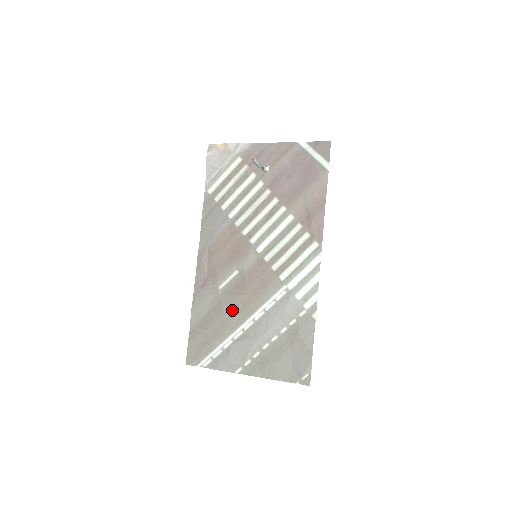
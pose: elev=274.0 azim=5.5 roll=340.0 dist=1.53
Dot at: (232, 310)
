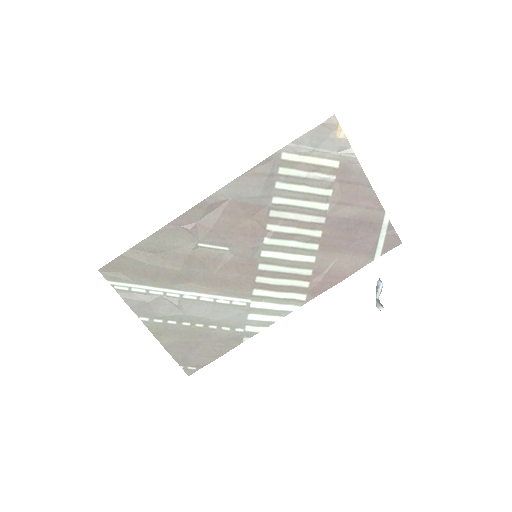
Dot at: (189, 272)
